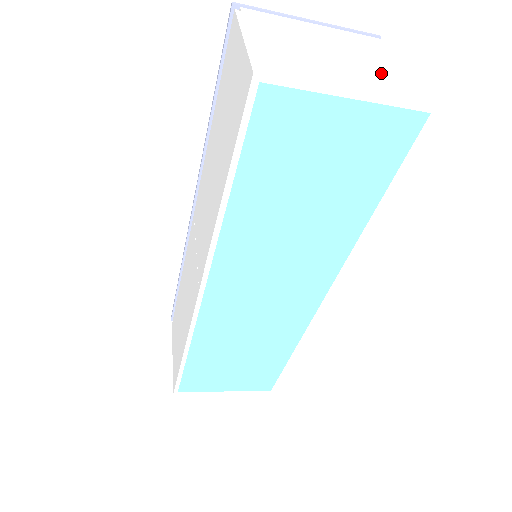
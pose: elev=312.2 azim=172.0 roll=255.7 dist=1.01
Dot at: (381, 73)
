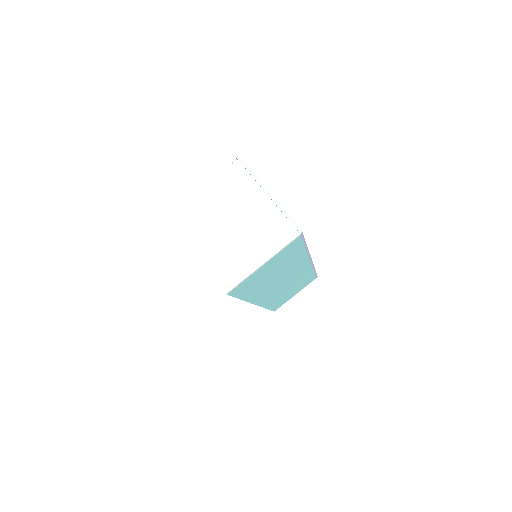
Dot at: (237, 256)
